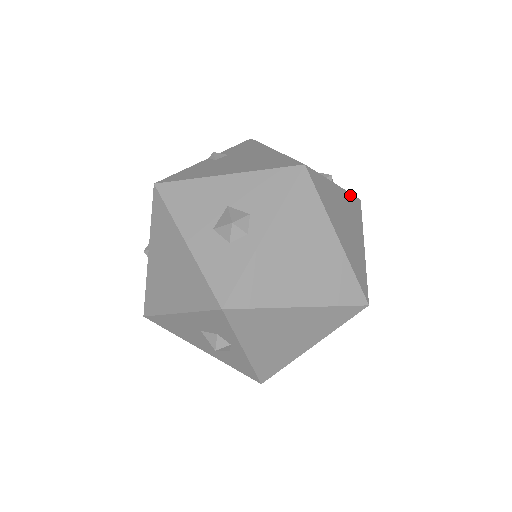
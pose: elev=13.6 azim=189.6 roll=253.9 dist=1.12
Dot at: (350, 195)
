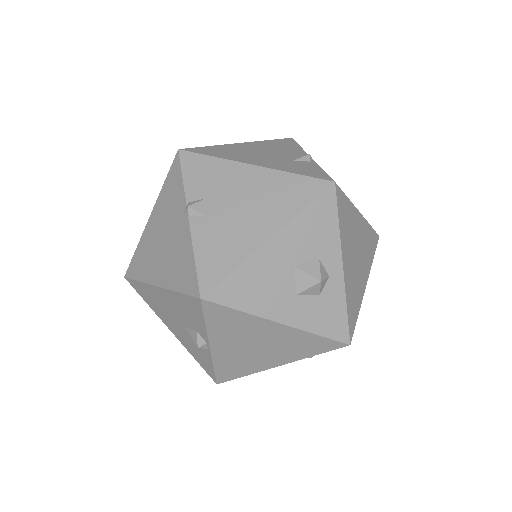
Dot at: (302, 148)
